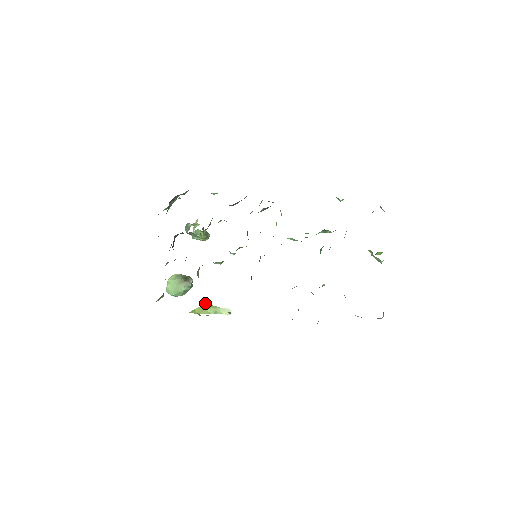
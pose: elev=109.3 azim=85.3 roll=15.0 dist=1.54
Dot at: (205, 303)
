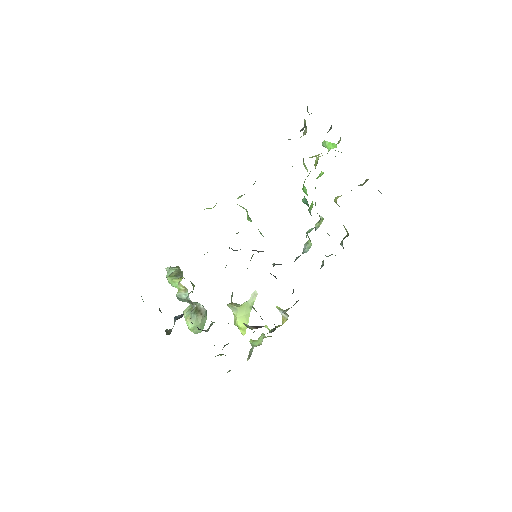
Dot at: (234, 310)
